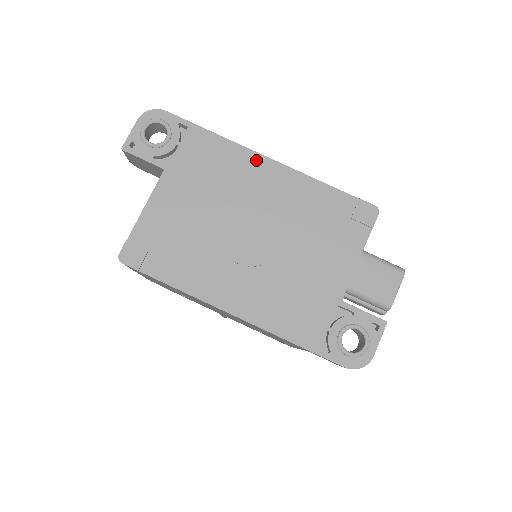
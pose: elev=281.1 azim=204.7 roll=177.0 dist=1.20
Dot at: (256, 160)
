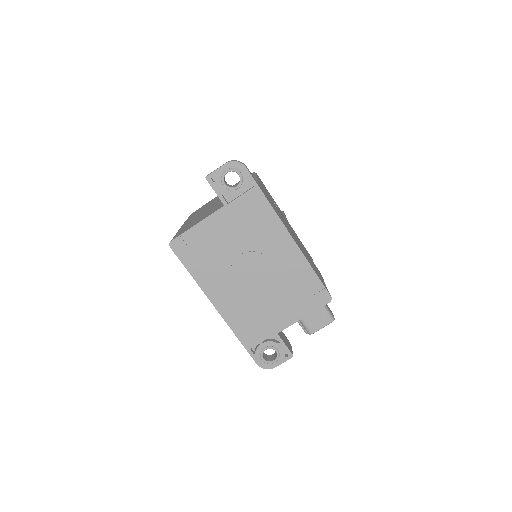
Dot at: (282, 231)
